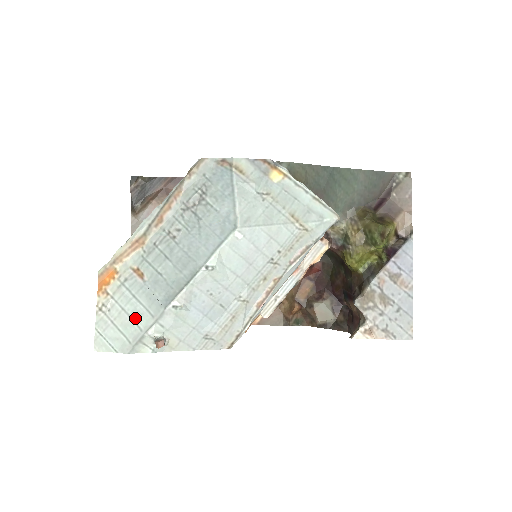
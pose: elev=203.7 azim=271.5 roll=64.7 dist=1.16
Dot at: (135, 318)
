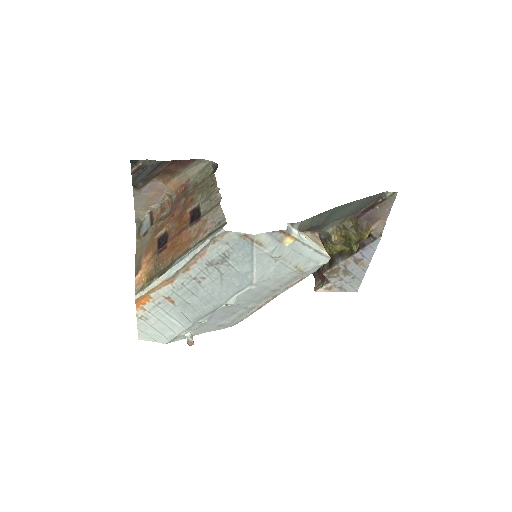
Dot at: (169, 326)
